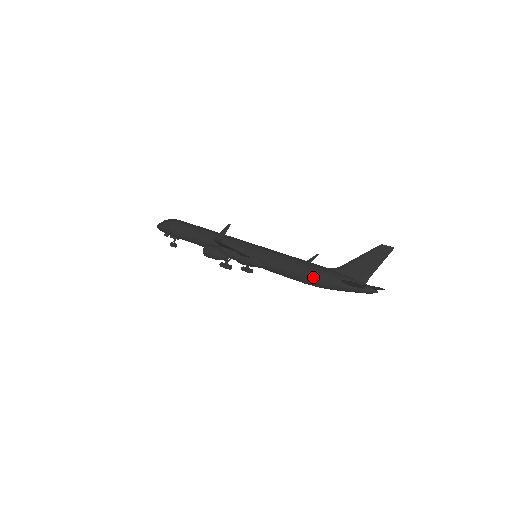
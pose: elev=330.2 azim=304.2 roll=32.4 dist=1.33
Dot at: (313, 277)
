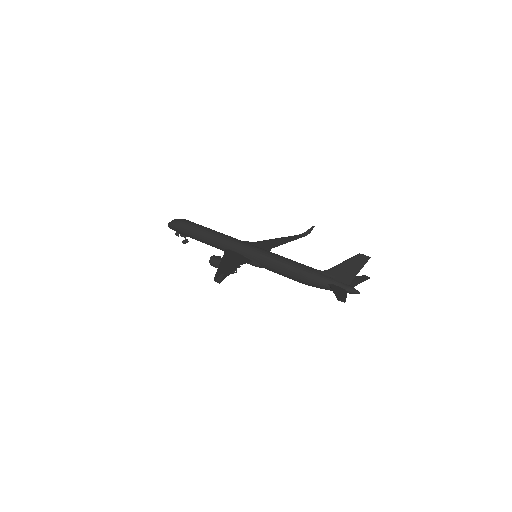
Dot at: (305, 280)
